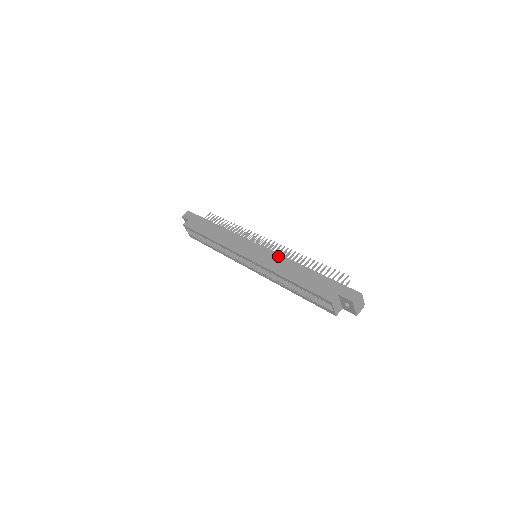
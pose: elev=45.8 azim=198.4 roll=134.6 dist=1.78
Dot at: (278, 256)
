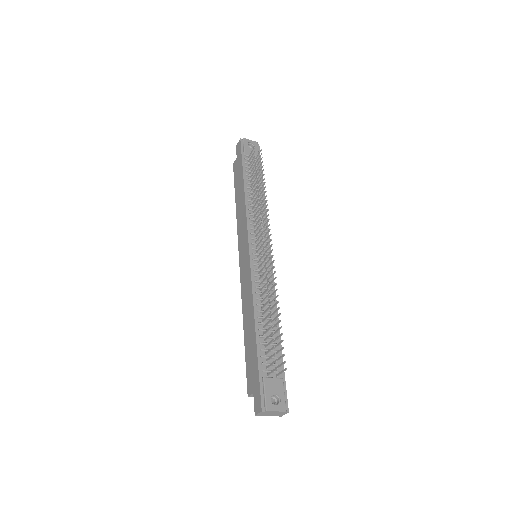
Dot at: (250, 285)
